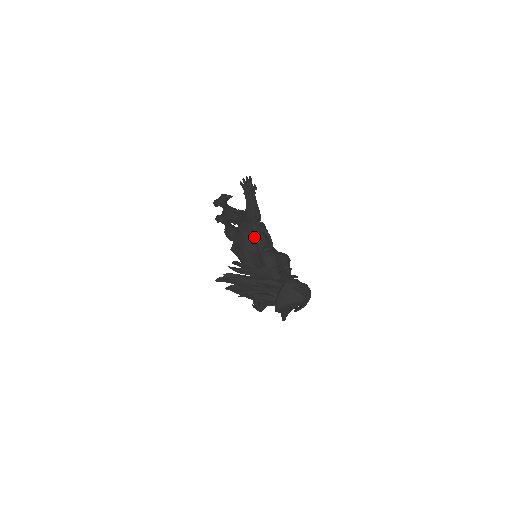
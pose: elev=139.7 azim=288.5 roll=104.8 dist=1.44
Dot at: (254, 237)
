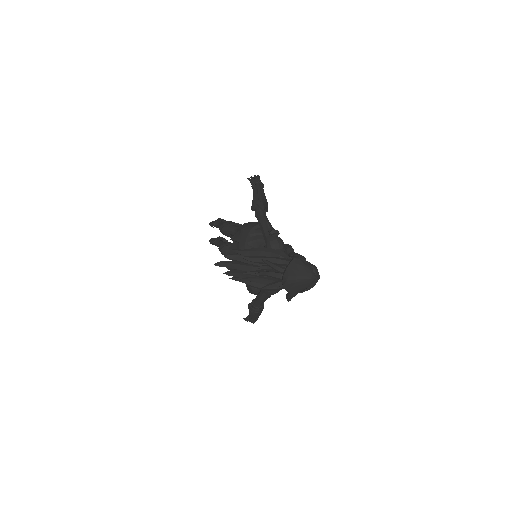
Dot at: (260, 223)
